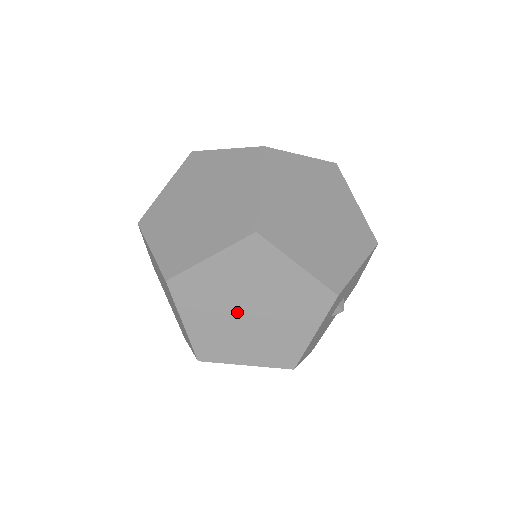
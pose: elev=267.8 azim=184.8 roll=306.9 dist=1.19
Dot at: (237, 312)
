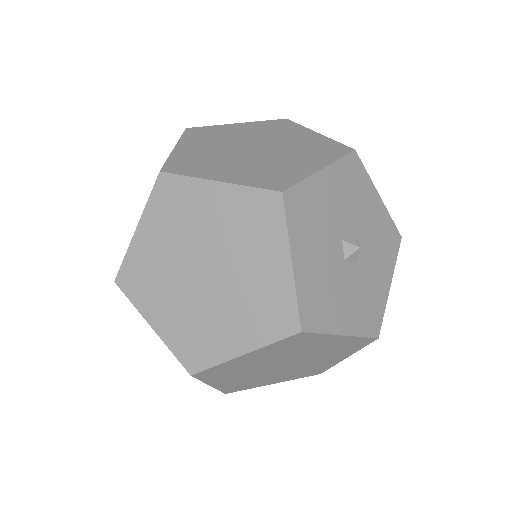
Dot at: (194, 281)
